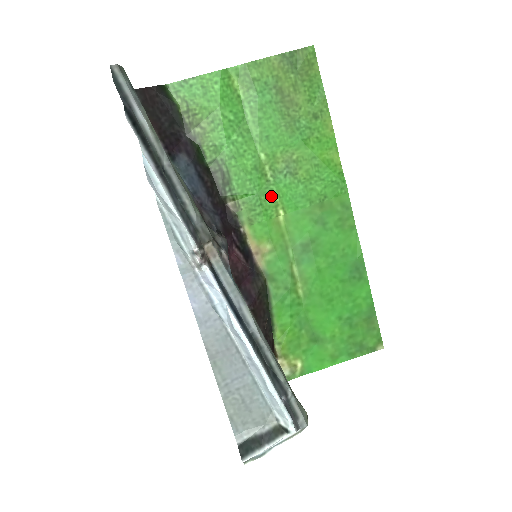
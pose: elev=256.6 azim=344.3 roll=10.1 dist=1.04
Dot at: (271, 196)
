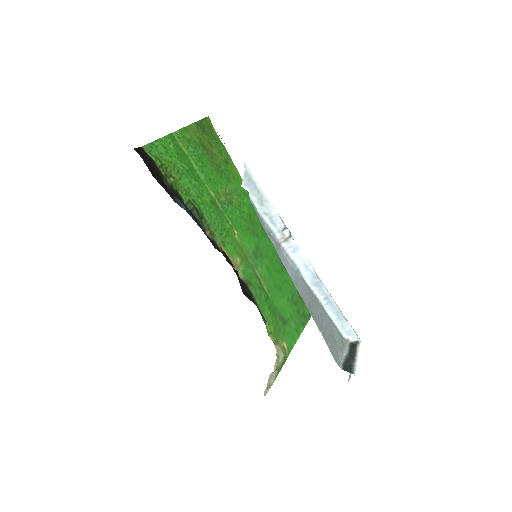
Dot at: (227, 221)
